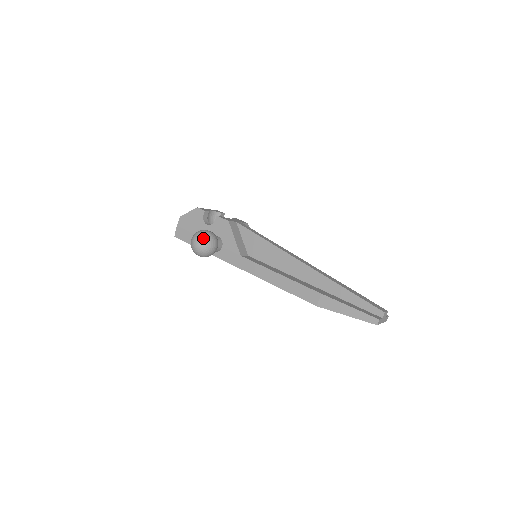
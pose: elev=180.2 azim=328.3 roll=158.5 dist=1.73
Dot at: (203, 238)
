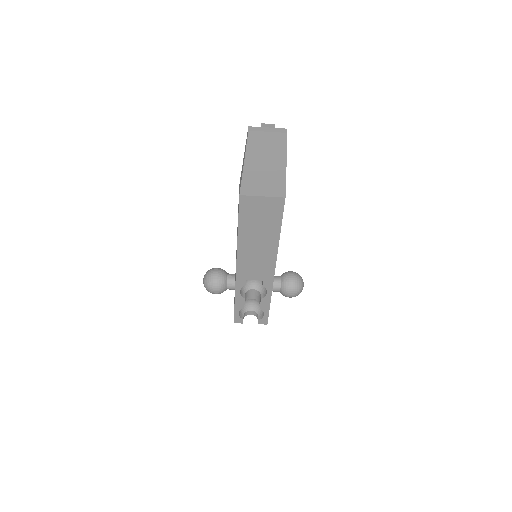
Dot at: (206, 272)
